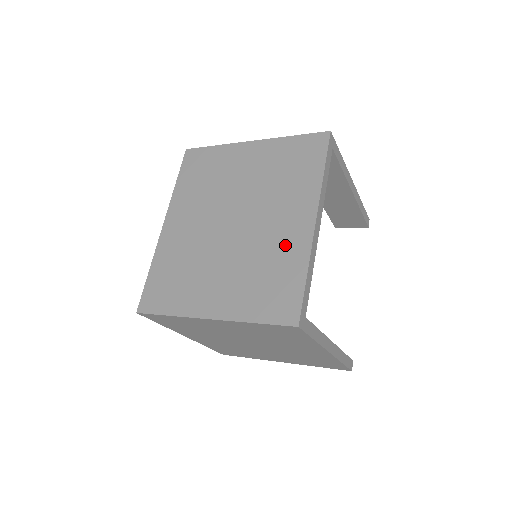
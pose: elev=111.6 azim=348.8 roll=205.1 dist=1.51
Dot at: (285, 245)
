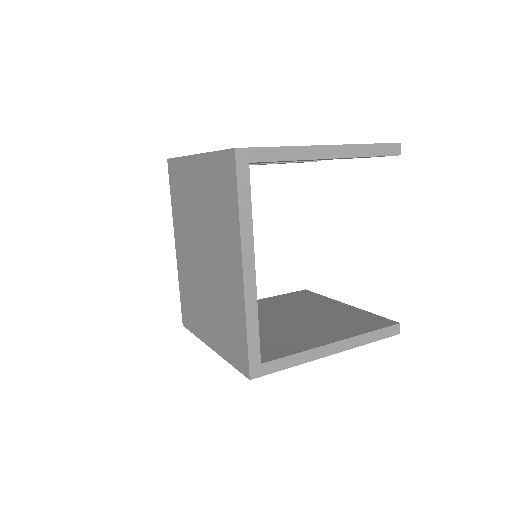
Dot at: (231, 292)
